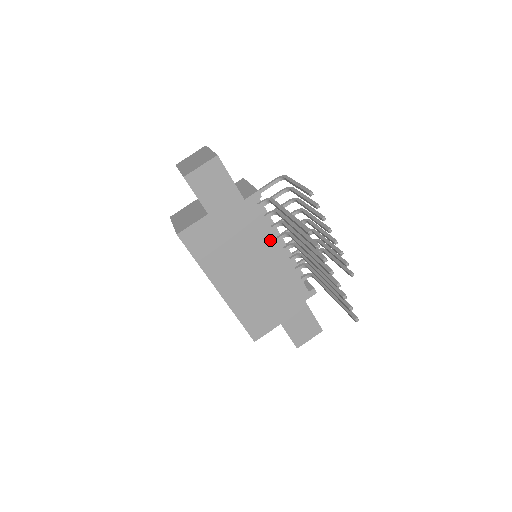
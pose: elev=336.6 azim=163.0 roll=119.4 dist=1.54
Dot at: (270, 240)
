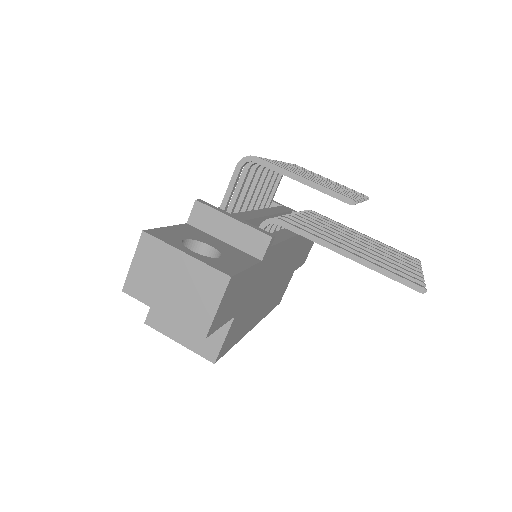
Dot at: (284, 248)
